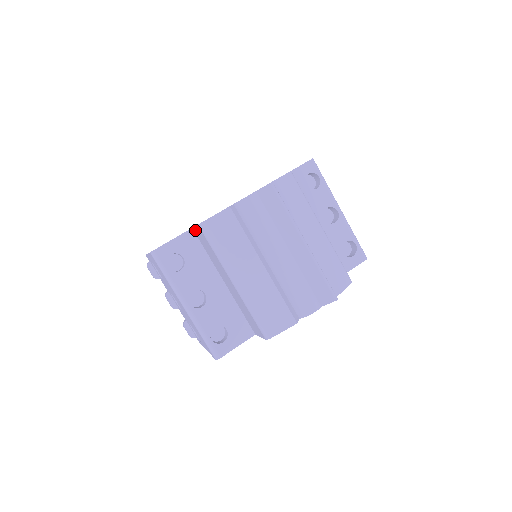
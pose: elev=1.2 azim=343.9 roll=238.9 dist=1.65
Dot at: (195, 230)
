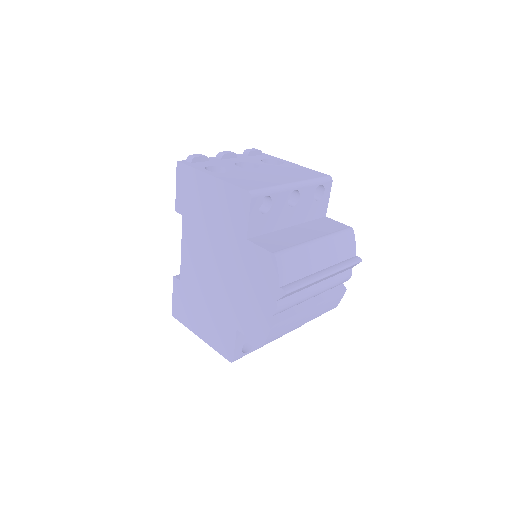
Dot at: (244, 333)
